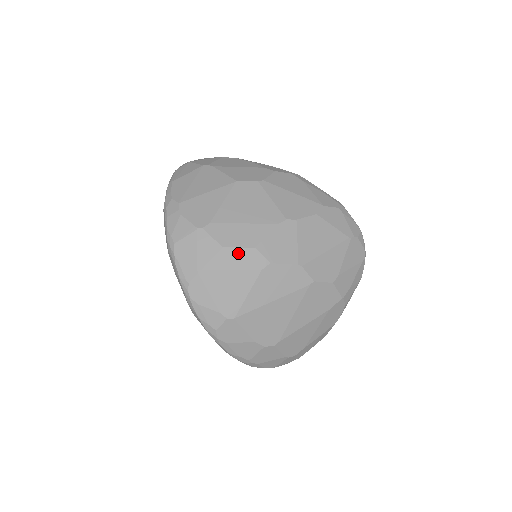
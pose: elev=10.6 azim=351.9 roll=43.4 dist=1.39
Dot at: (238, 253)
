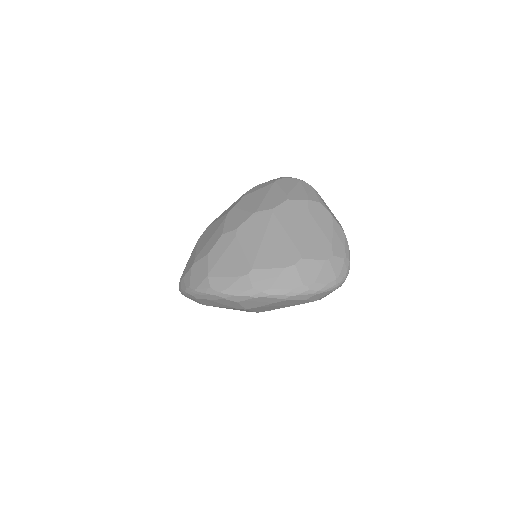
Dot at: (217, 246)
